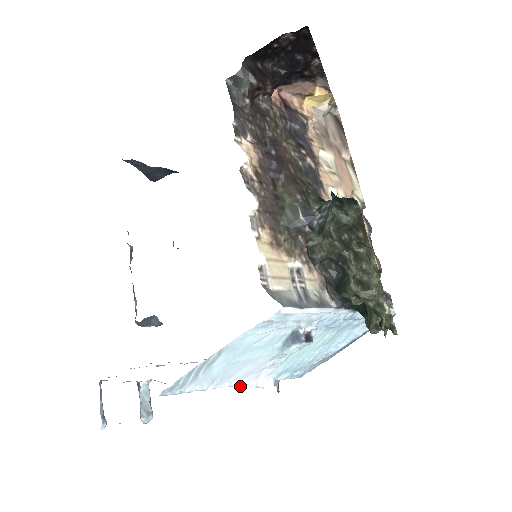
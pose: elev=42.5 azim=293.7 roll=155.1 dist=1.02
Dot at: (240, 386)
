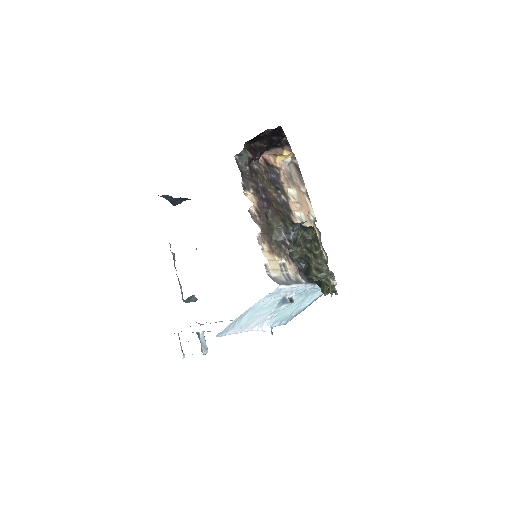
Dot at: occluded
